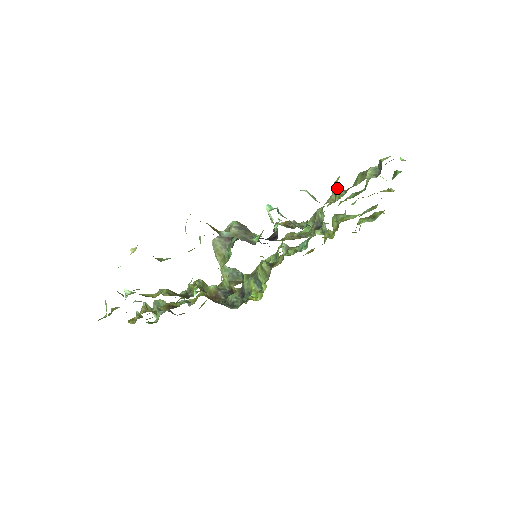
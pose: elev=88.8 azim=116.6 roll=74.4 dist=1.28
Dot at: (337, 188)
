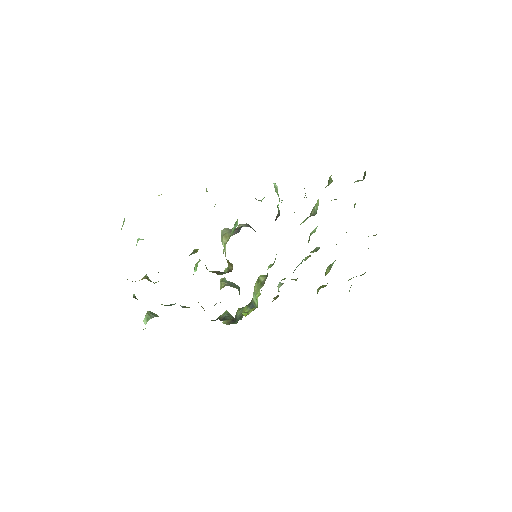
Dot at: (330, 178)
